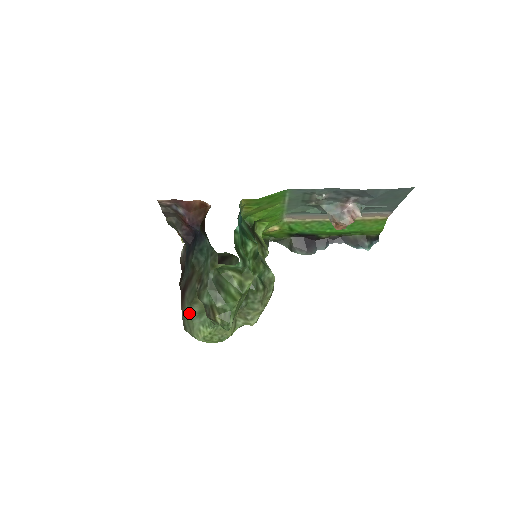
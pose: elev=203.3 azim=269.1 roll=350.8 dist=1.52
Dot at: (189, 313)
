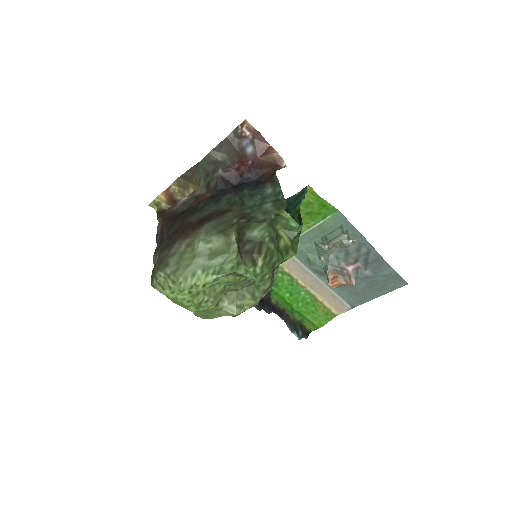
Dot at: (202, 244)
